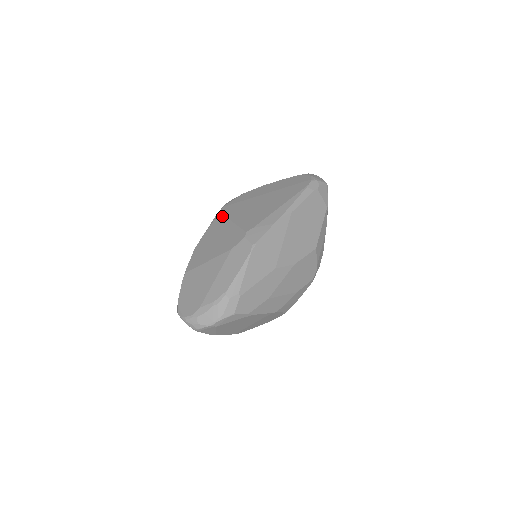
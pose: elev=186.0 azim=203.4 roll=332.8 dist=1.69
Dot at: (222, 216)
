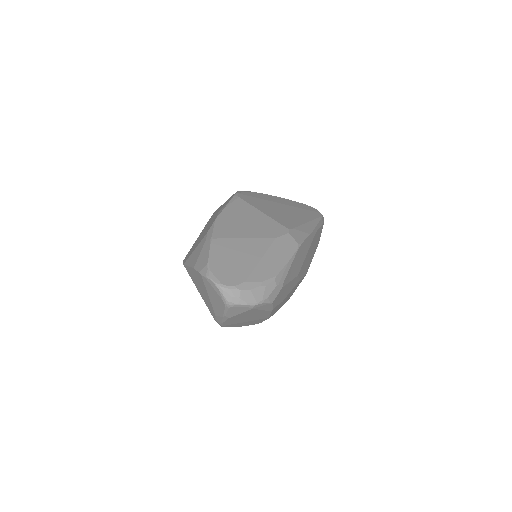
Dot at: (244, 201)
